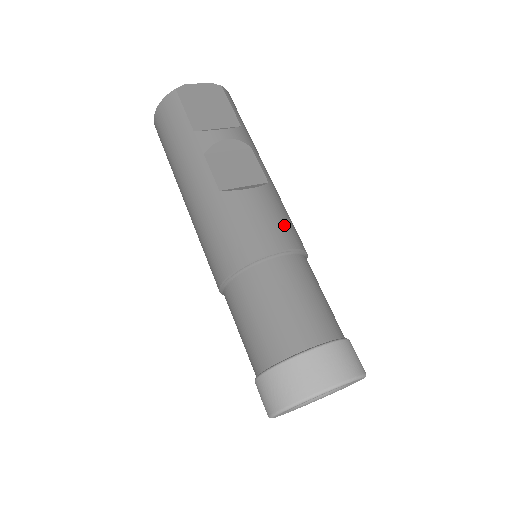
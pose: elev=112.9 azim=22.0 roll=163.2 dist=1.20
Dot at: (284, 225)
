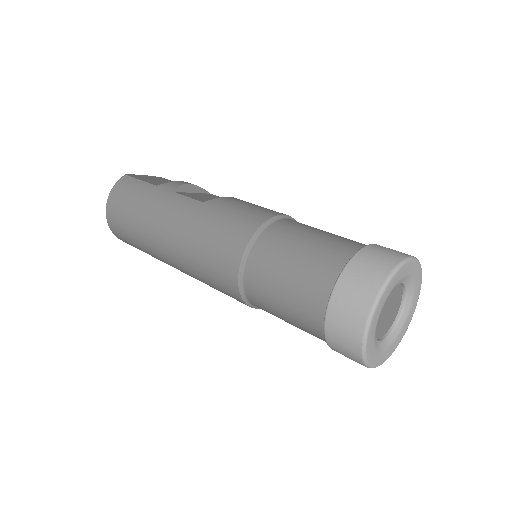
Dot at: occluded
